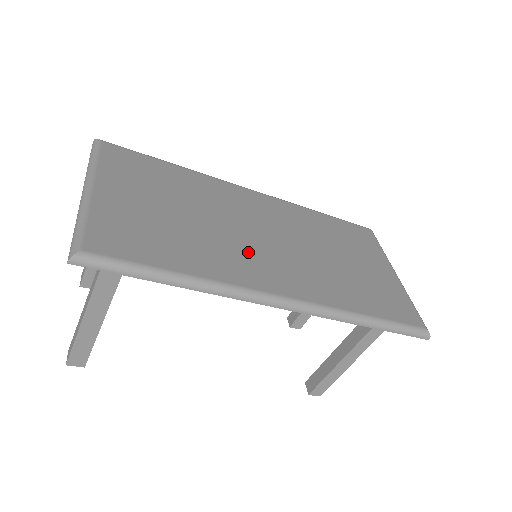
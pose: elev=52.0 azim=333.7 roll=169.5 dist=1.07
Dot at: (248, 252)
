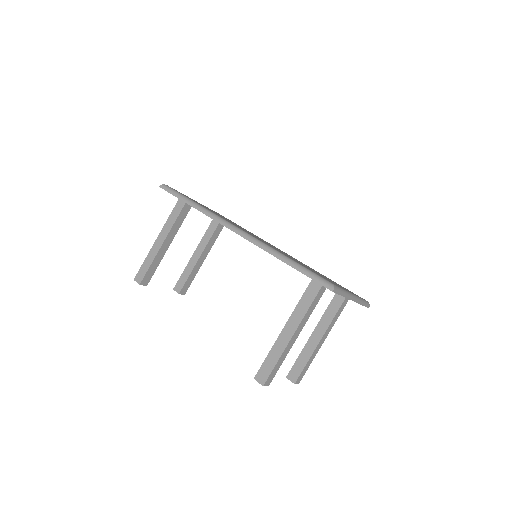
Dot at: occluded
